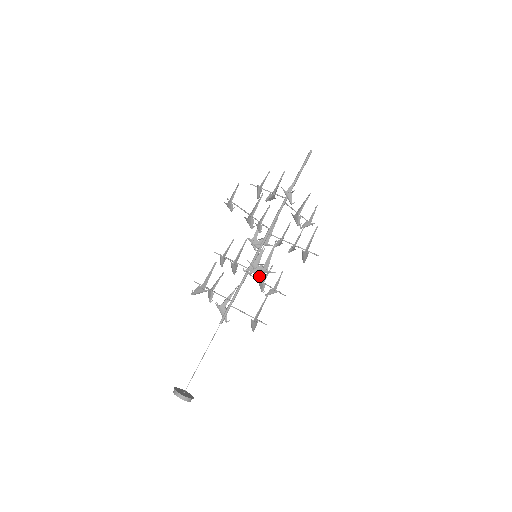
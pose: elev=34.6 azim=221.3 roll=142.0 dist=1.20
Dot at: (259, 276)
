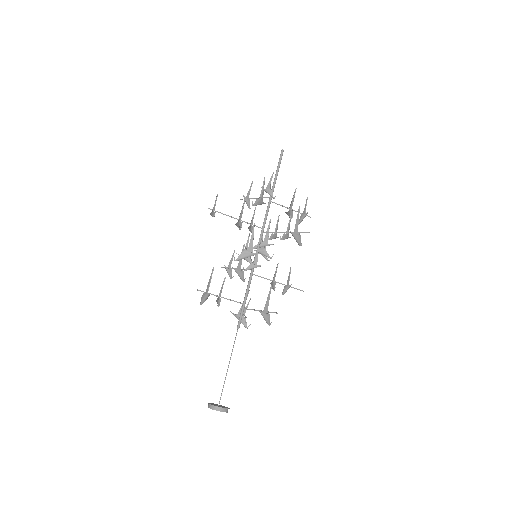
Dot at: occluded
